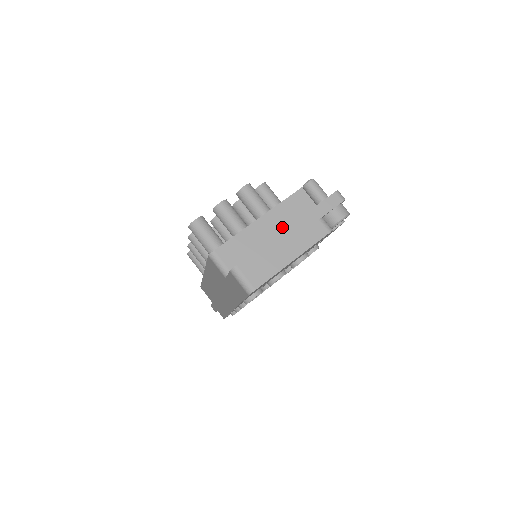
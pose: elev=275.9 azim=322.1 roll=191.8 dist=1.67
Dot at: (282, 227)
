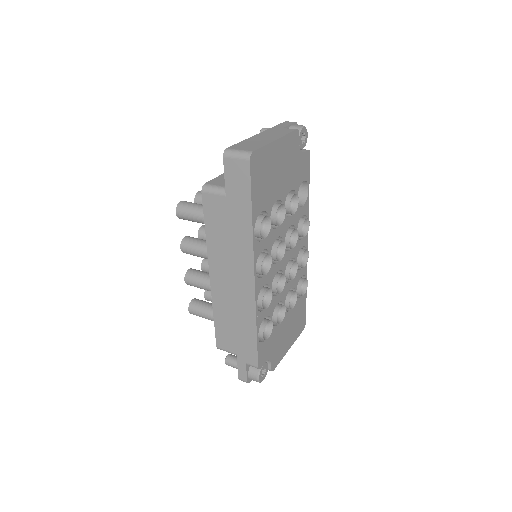
Dot at: occluded
